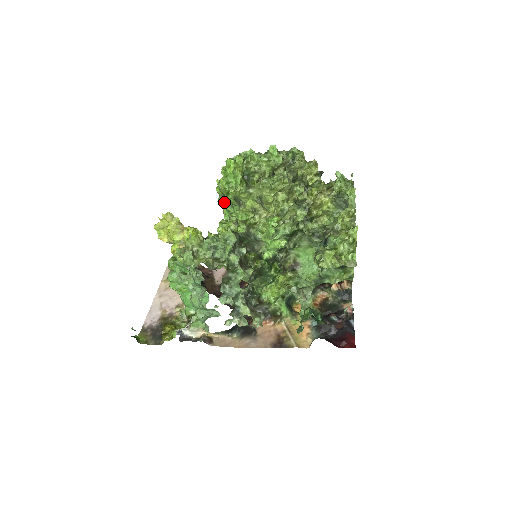
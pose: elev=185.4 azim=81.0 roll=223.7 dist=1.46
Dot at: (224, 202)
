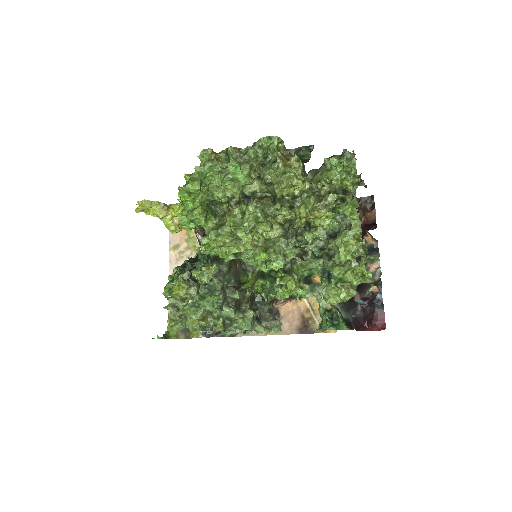
Dot at: occluded
